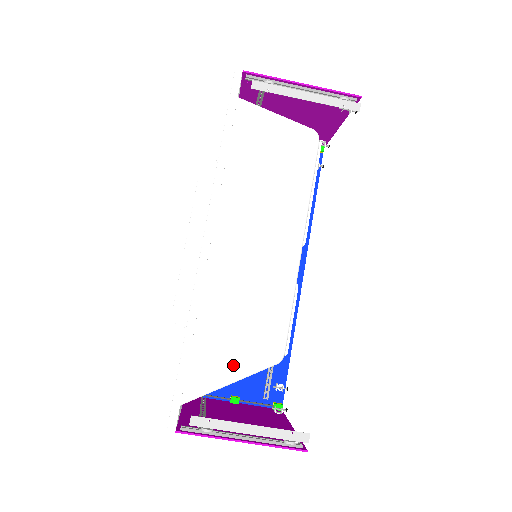
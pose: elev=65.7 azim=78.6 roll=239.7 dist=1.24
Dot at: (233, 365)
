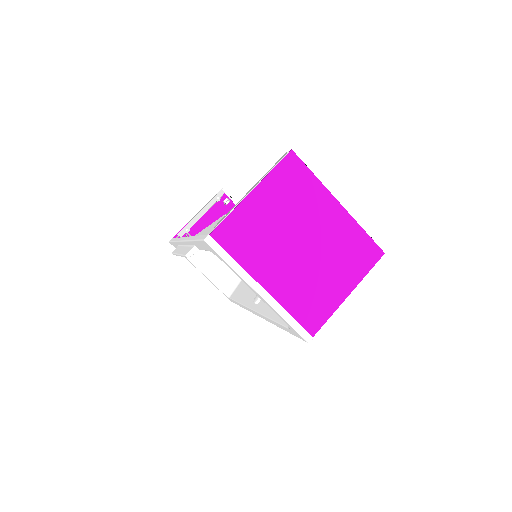
Dot at: occluded
